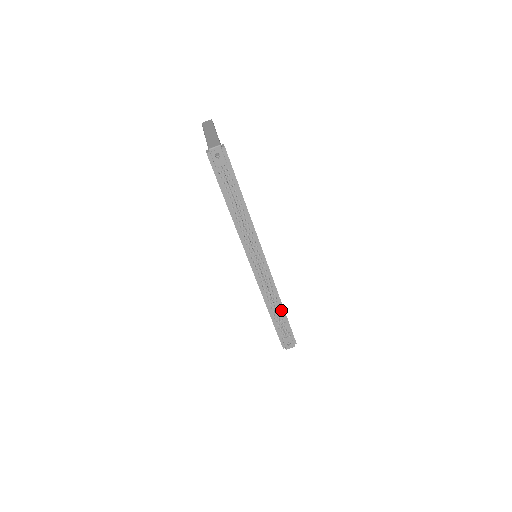
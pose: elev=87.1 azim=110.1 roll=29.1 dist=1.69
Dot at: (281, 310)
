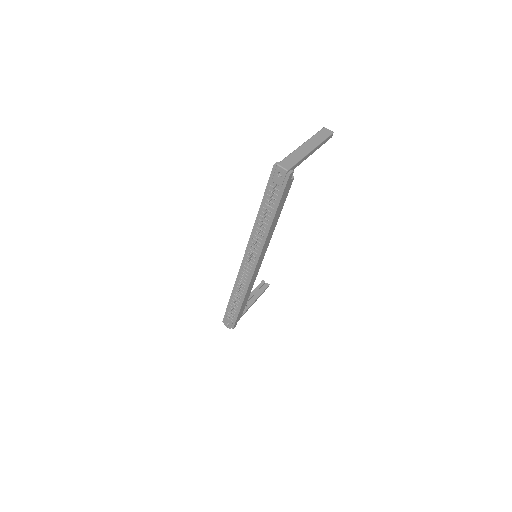
Dot at: (240, 302)
